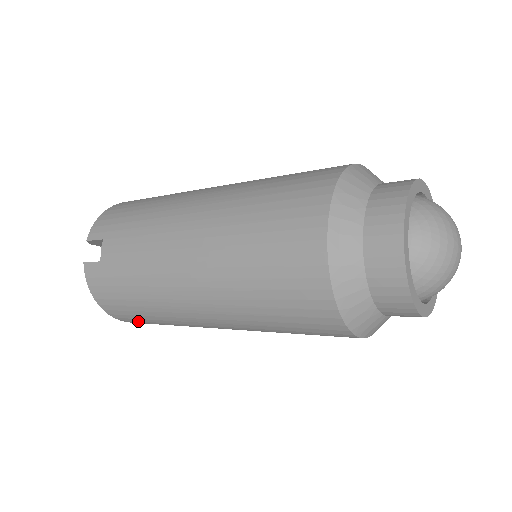
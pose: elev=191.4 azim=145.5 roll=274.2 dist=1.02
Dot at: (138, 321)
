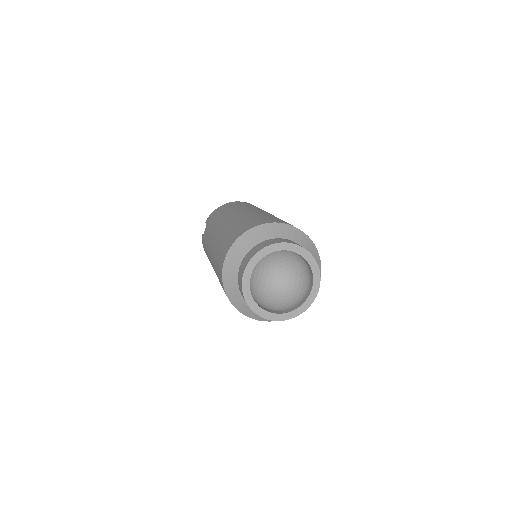
Dot at: occluded
